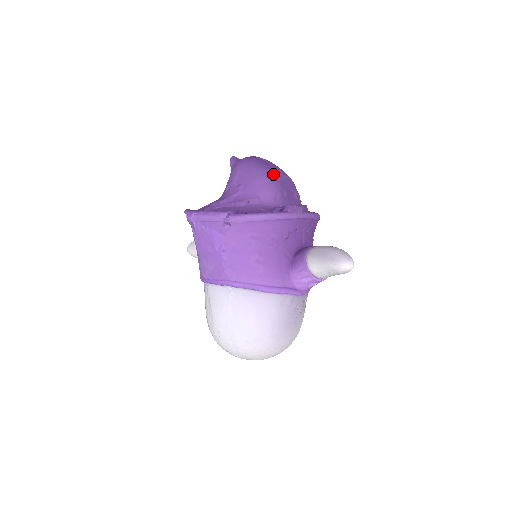
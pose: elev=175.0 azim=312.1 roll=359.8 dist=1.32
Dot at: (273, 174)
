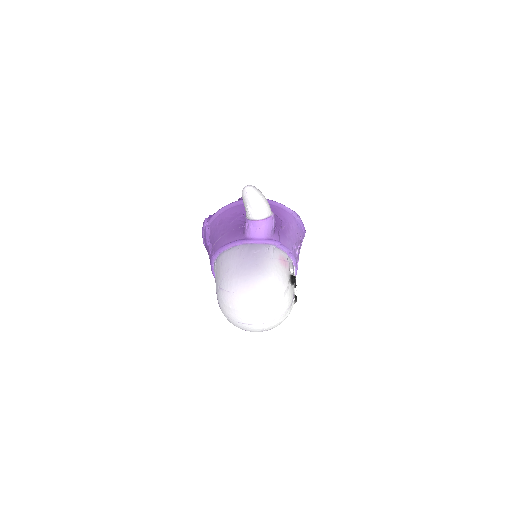
Dot at: occluded
